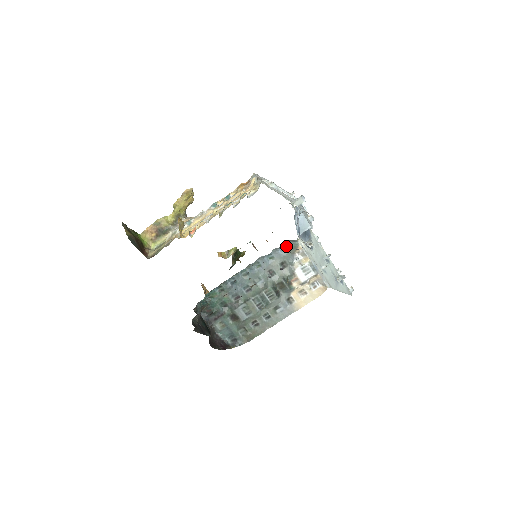
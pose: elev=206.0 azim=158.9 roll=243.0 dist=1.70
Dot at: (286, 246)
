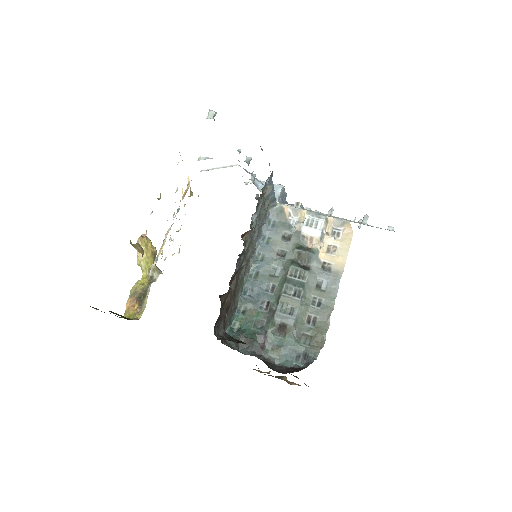
Dot at: (273, 219)
